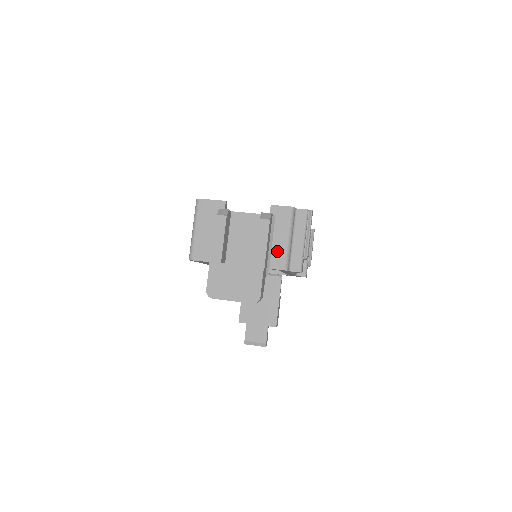
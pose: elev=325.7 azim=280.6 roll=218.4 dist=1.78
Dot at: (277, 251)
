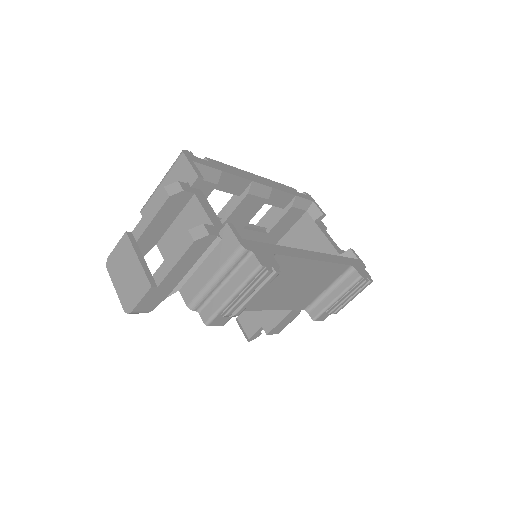
Dot at: (196, 280)
